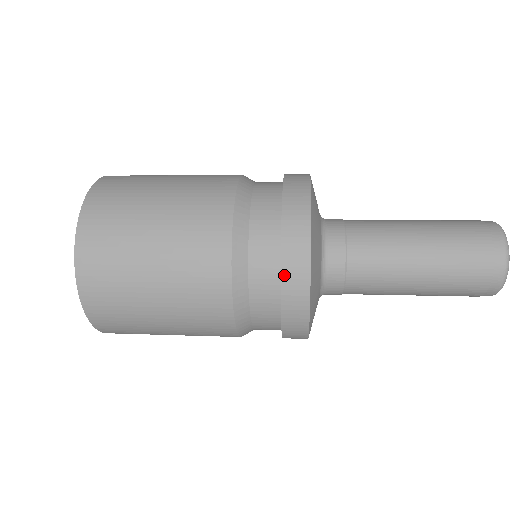
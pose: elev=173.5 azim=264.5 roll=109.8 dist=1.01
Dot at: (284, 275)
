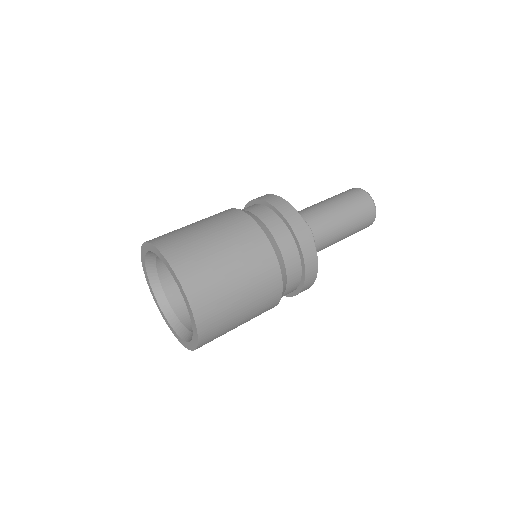
Dot at: (304, 254)
